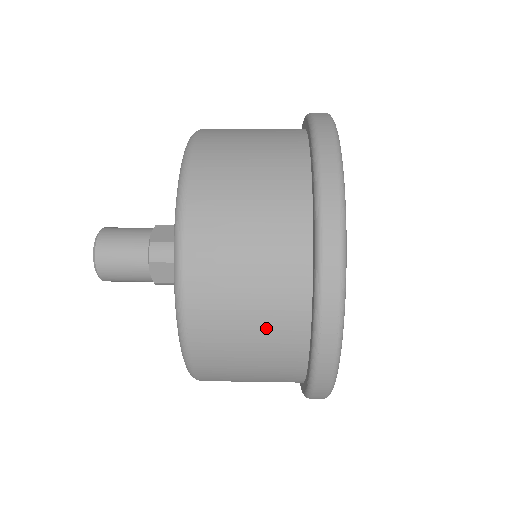
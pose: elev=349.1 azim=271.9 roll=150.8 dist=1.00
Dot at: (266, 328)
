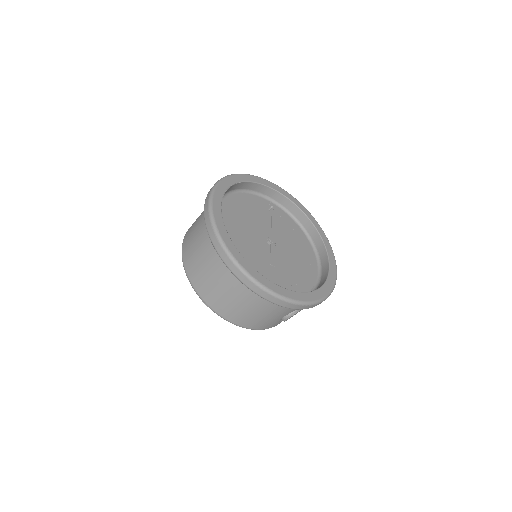
Dot at: (206, 254)
